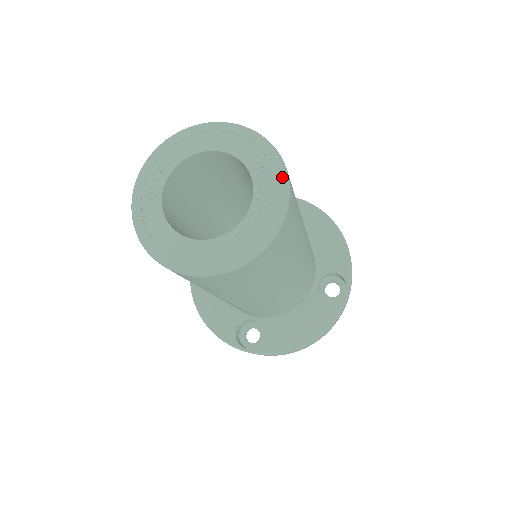
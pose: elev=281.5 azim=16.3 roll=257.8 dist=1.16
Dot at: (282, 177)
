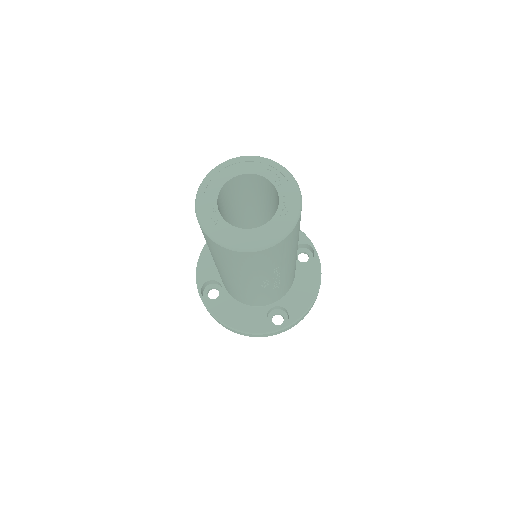
Dot at: (281, 168)
